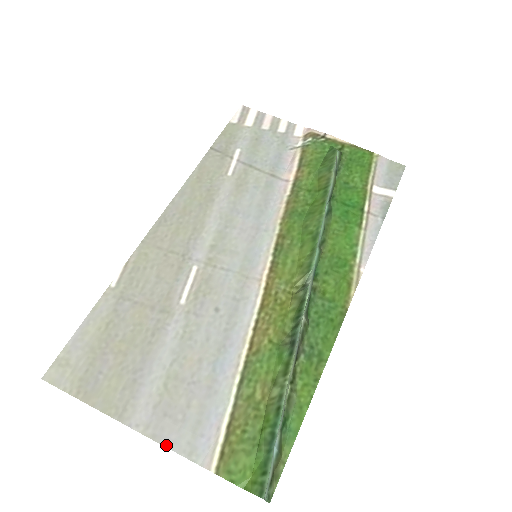
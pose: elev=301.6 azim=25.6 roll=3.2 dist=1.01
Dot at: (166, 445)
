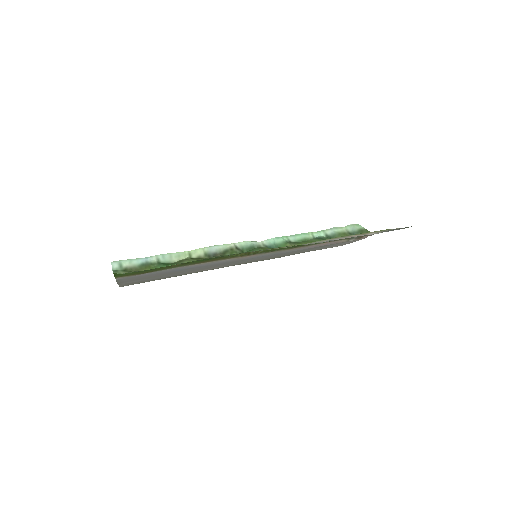
Dot at: (118, 282)
